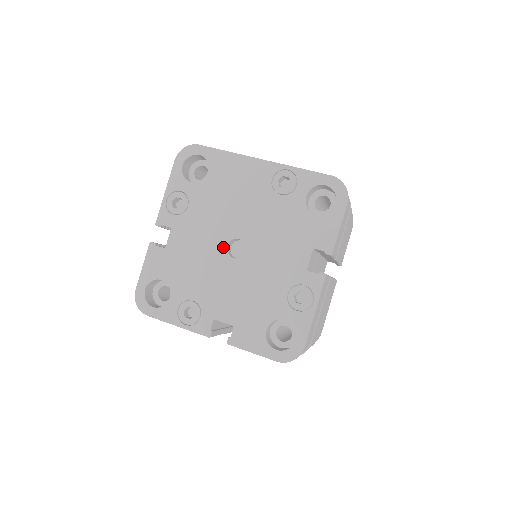
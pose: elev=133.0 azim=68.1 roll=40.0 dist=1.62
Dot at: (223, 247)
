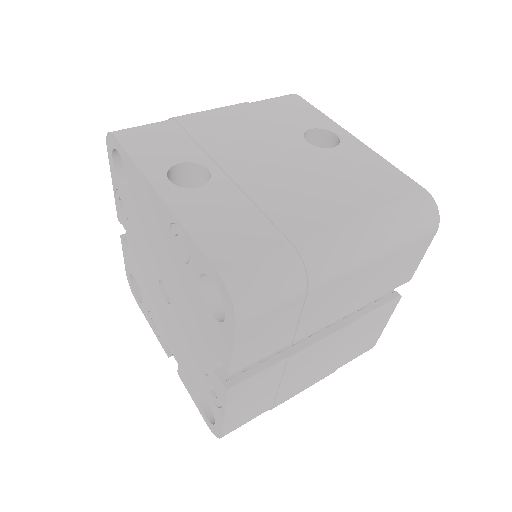
Dot at: (157, 282)
